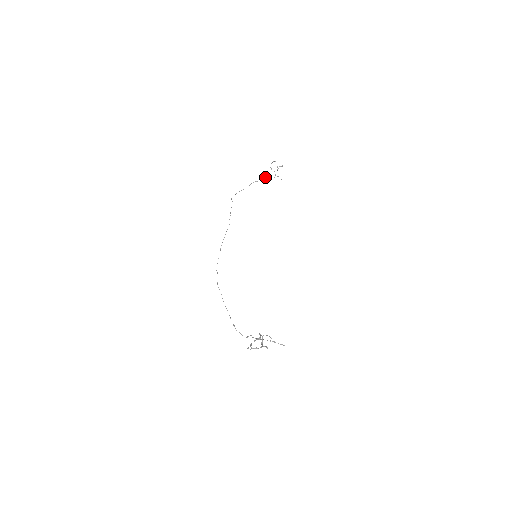
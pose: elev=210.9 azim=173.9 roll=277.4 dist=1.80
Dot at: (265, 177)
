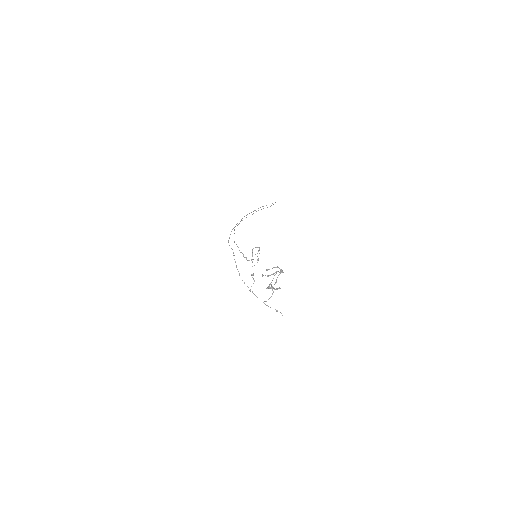
Dot at: occluded
